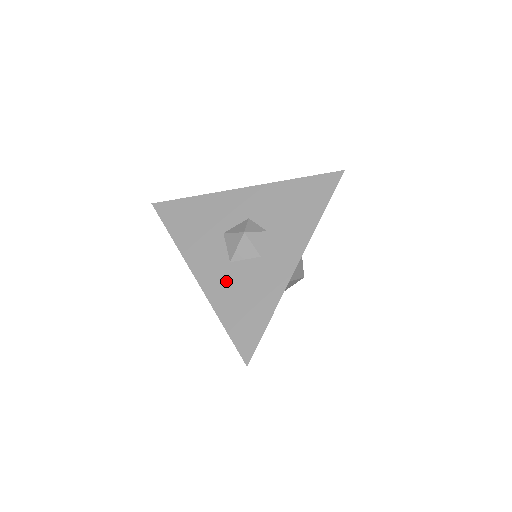
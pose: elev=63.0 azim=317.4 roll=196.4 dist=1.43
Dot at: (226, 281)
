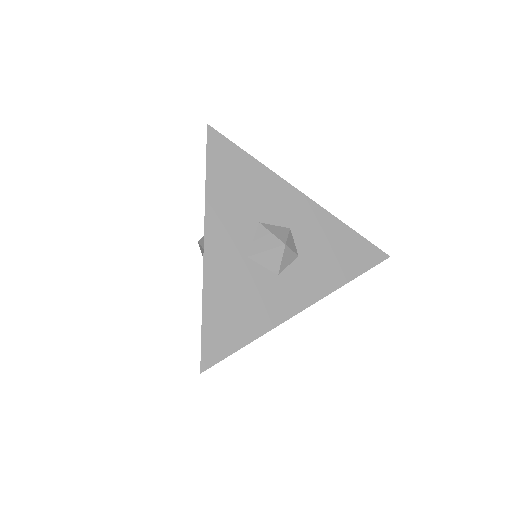
Dot at: (232, 273)
